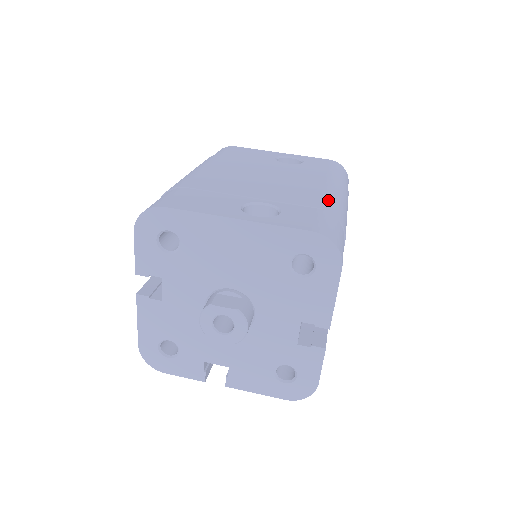
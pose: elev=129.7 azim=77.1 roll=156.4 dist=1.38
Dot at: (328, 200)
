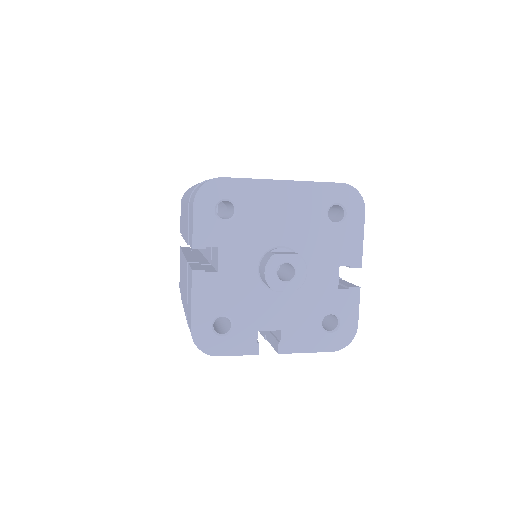
Dot at: occluded
